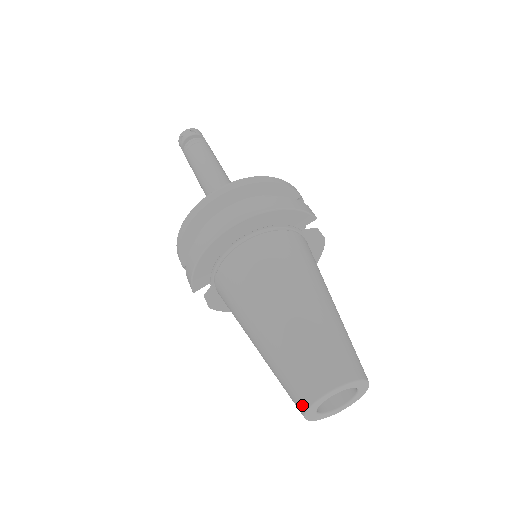
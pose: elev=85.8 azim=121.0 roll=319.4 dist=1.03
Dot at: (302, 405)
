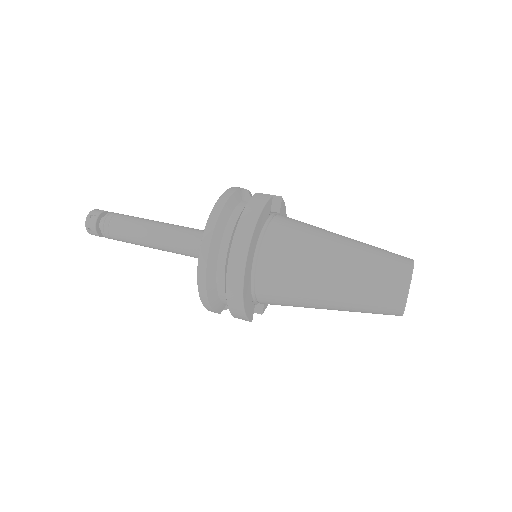
Dot at: (397, 313)
